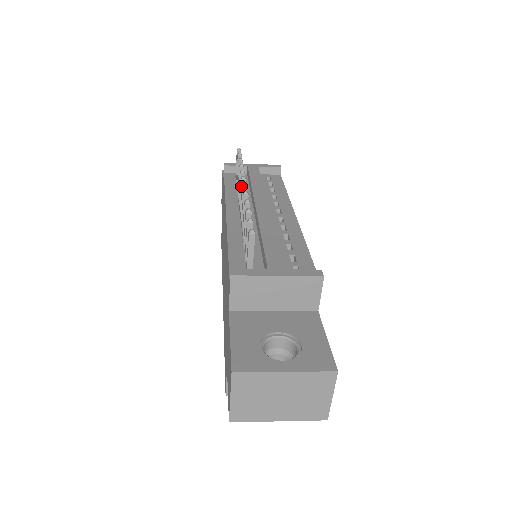
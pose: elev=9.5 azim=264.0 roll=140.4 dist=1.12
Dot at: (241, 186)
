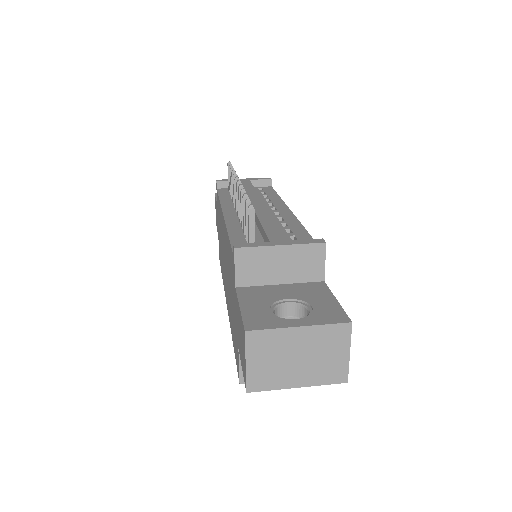
Dot at: (235, 186)
